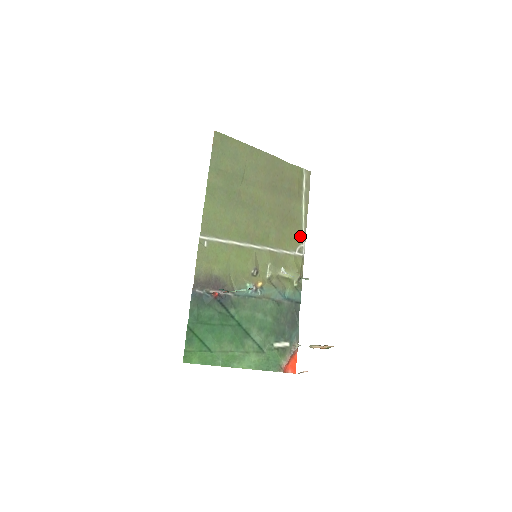
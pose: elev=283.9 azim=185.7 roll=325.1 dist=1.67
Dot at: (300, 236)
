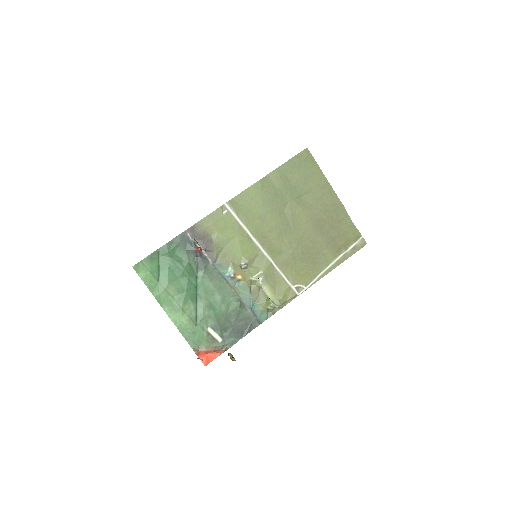
Dot at: (309, 279)
